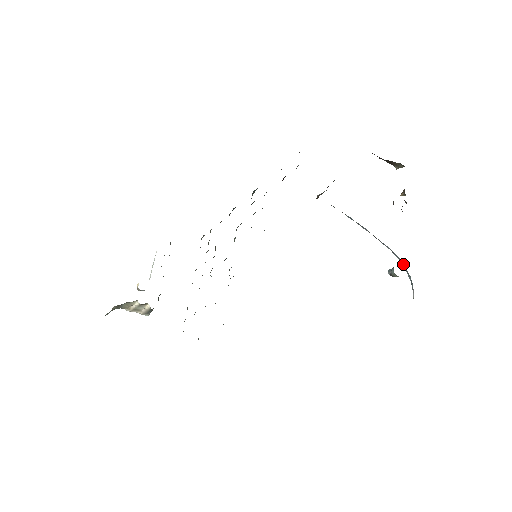
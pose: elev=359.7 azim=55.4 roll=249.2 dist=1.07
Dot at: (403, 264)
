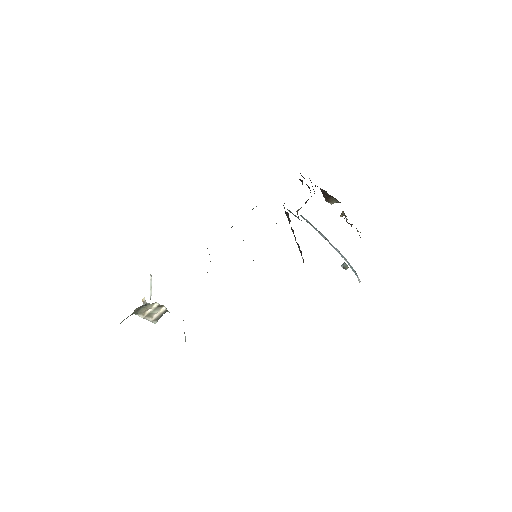
Dot at: (348, 262)
